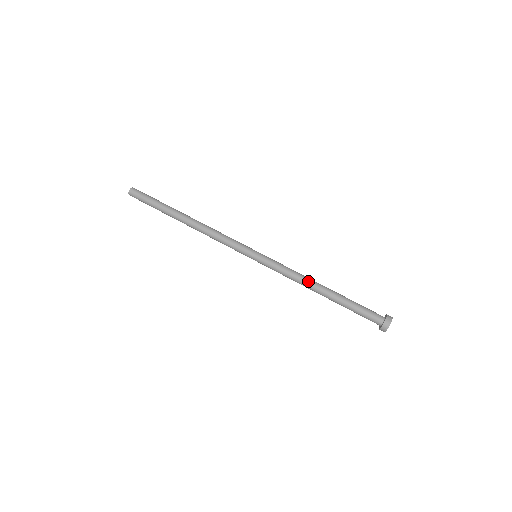
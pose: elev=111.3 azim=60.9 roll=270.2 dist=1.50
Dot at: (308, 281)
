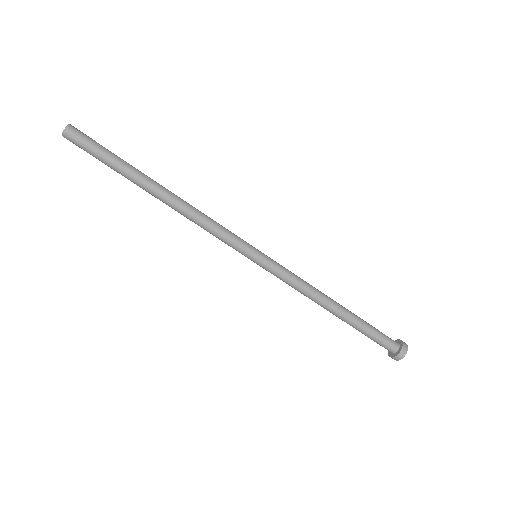
Dot at: (315, 302)
